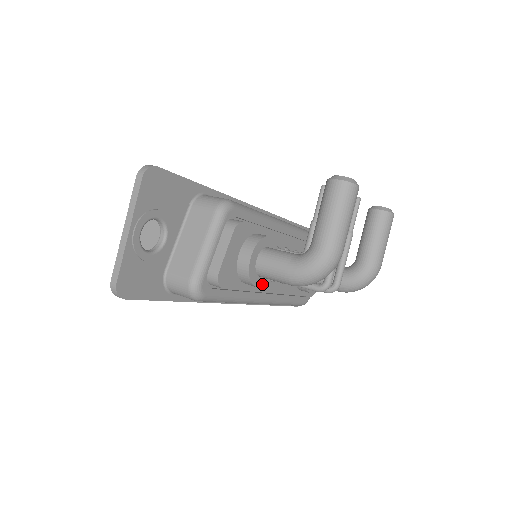
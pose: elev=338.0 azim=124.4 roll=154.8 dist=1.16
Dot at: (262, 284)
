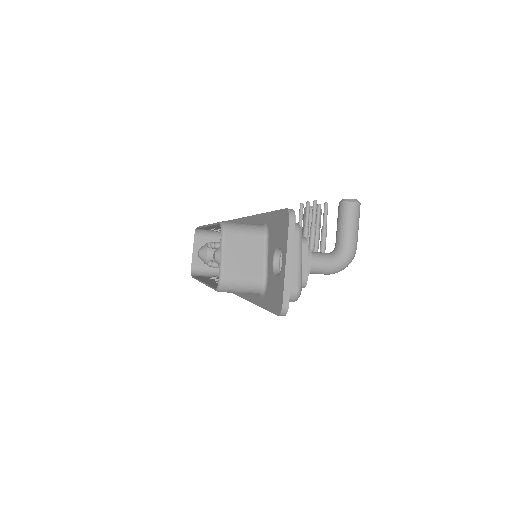
Dot at: occluded
